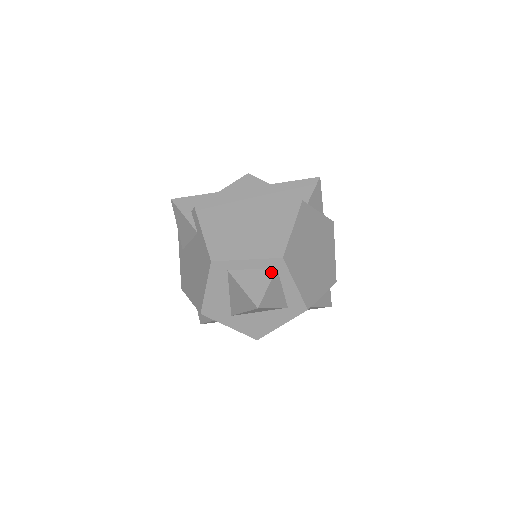
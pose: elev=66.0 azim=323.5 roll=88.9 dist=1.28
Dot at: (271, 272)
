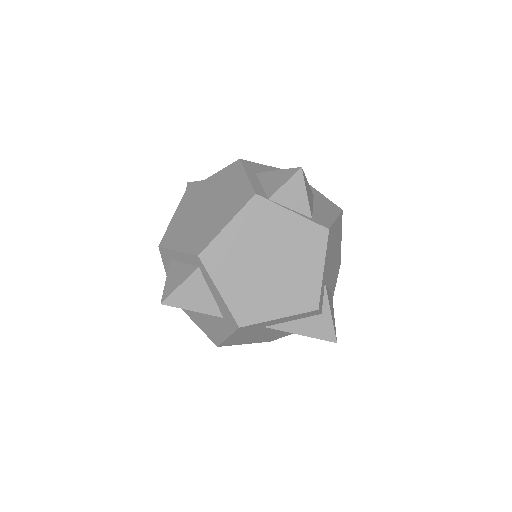
Dot at: (192, 270)
